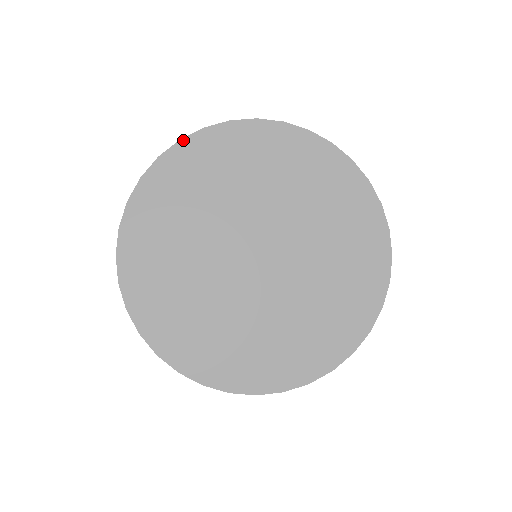
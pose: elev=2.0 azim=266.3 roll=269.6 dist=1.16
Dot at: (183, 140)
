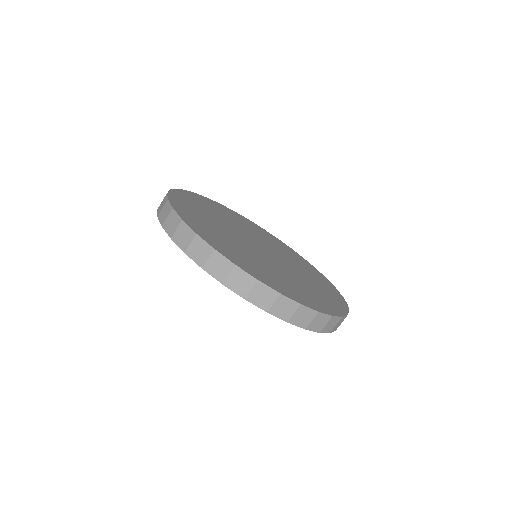
Dot at: (159, 218)
